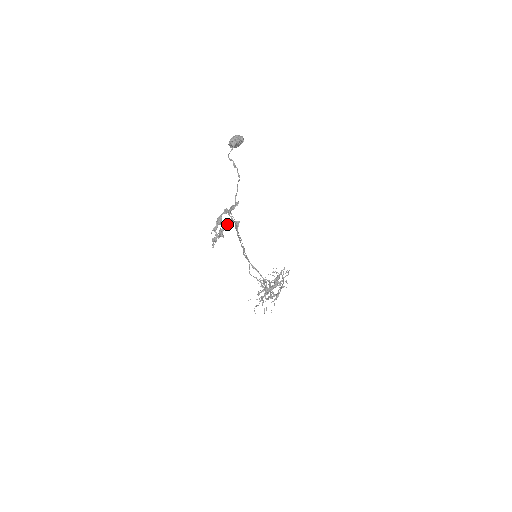
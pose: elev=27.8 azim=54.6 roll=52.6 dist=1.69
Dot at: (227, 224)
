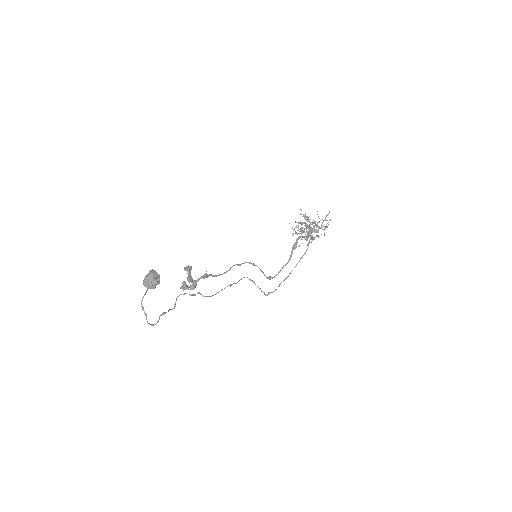
Dot at: (187, 288)
